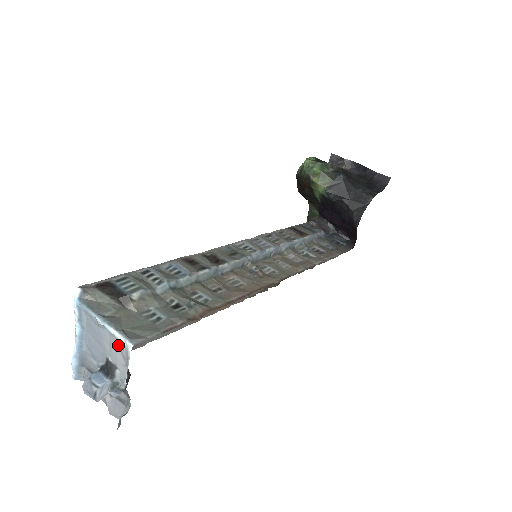
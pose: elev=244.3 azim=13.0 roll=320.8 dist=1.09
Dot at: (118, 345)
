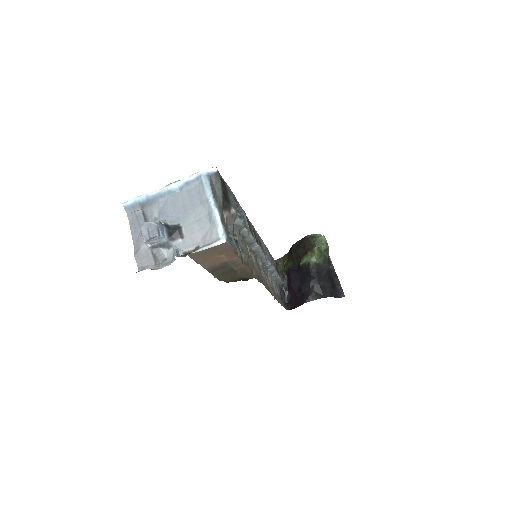
Dot at: (208, 229)
